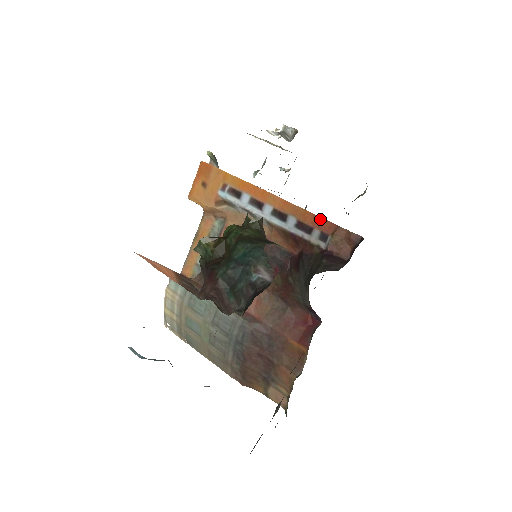
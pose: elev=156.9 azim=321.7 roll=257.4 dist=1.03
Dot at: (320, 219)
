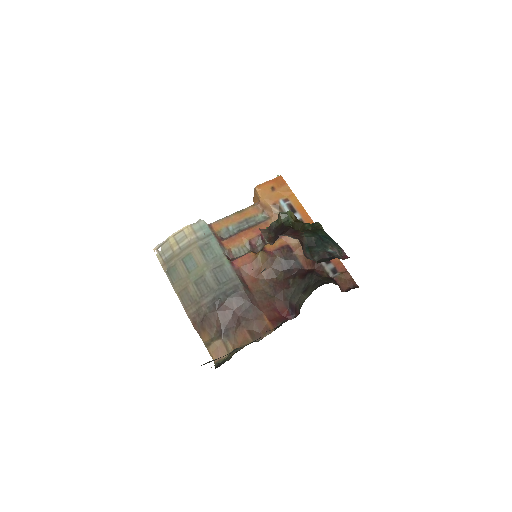
Dot at: (339, 260)
